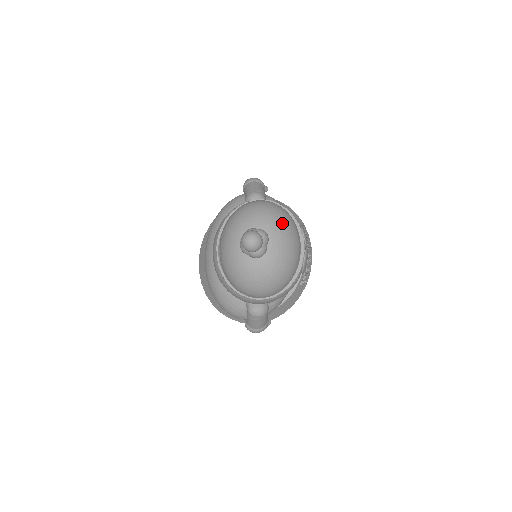
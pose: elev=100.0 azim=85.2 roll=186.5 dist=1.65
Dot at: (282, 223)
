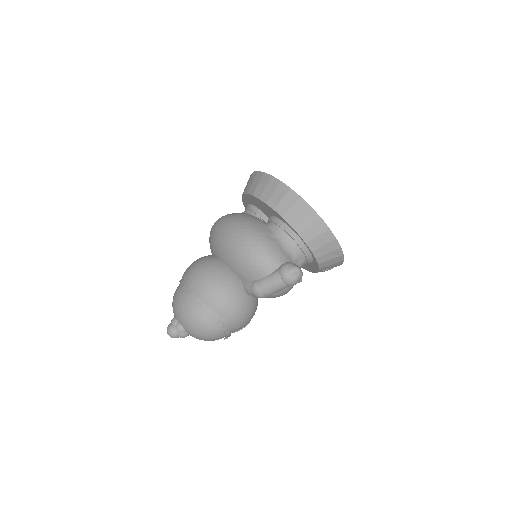
Dot at: occluded
